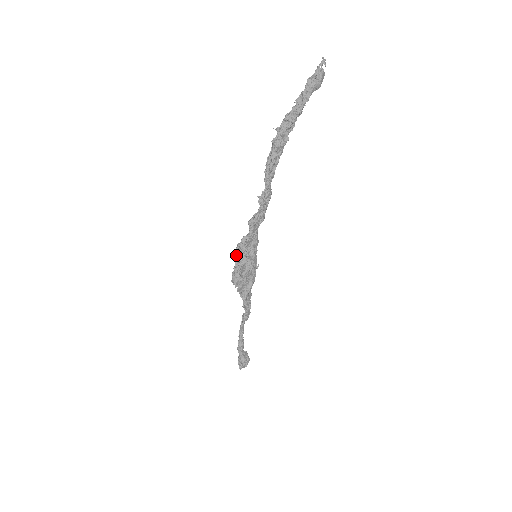
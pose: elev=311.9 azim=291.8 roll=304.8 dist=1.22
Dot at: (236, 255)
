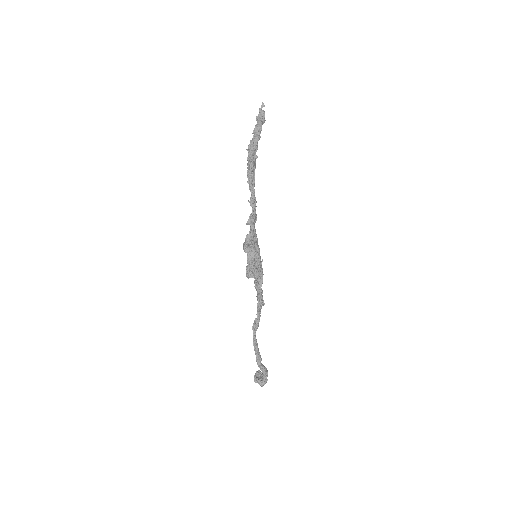
Dot at: (246, 251)
